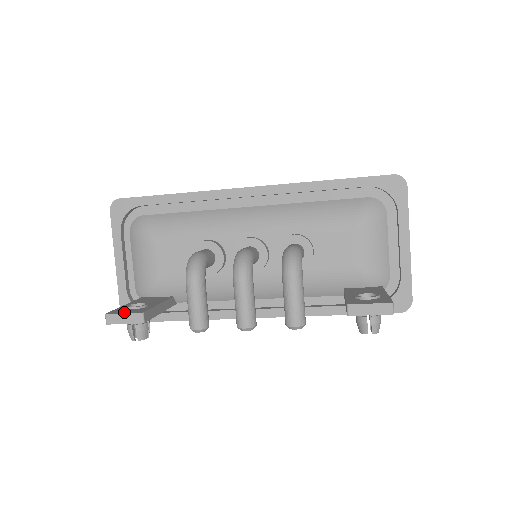
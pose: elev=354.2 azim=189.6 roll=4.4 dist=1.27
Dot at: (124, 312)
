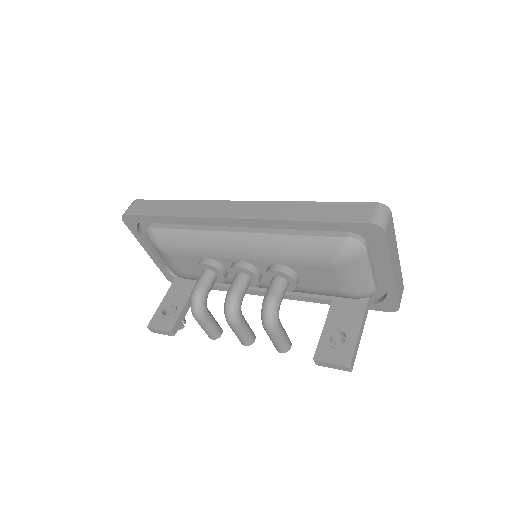
Dot at: (159, 327)
